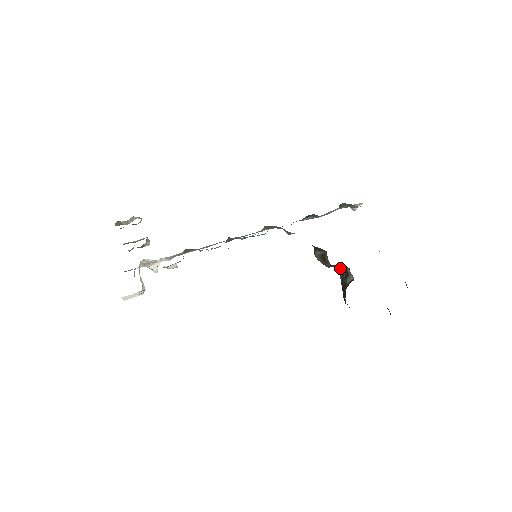
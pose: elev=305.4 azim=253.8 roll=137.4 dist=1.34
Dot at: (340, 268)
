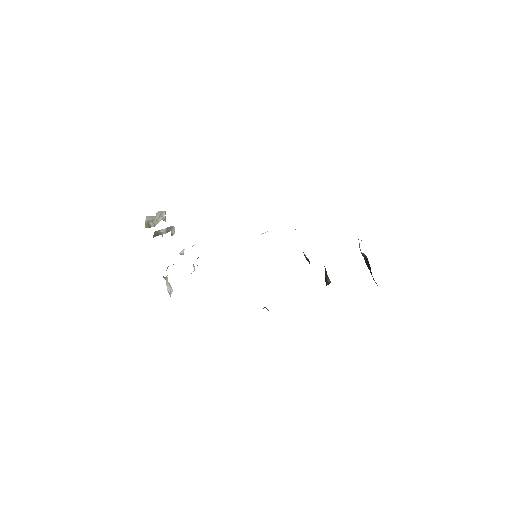
Dot at: occluded
